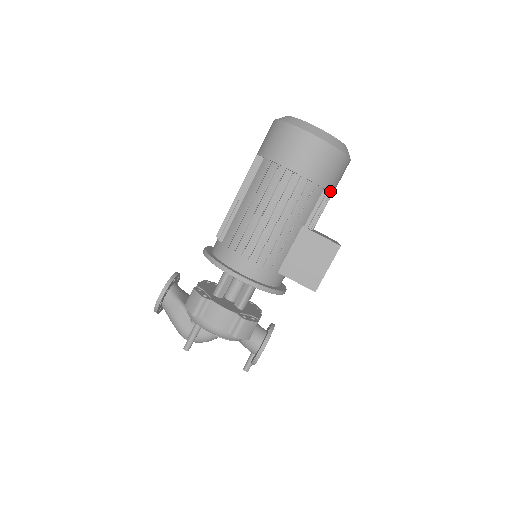
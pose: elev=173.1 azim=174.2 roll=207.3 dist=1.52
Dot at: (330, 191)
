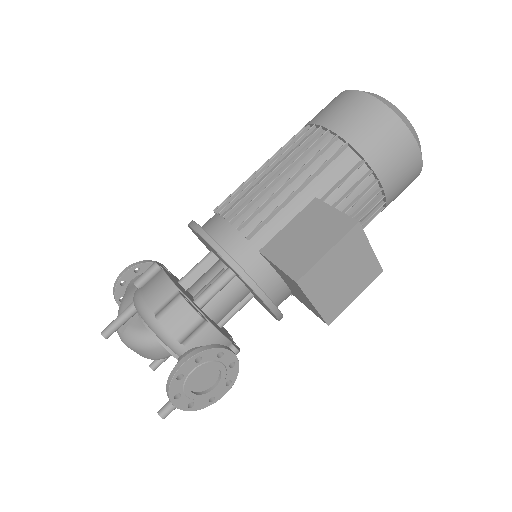
Dot at: (372, 167)
